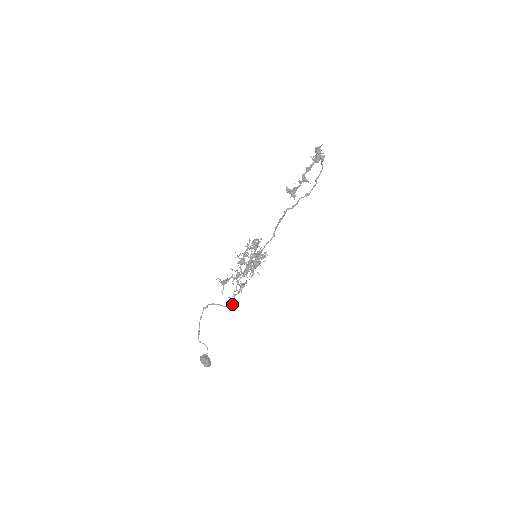
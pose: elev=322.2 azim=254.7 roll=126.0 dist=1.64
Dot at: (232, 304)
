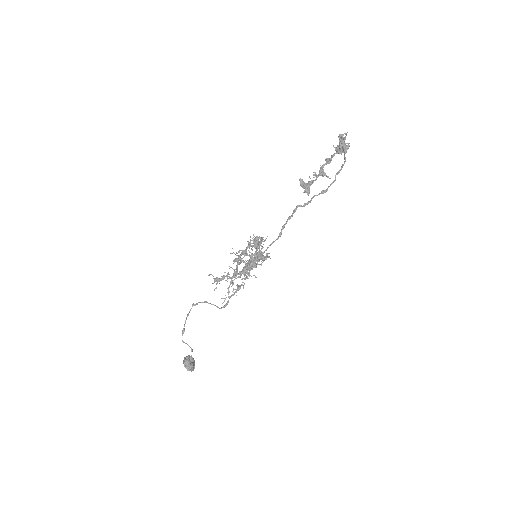
Dot at: (225, 306)
